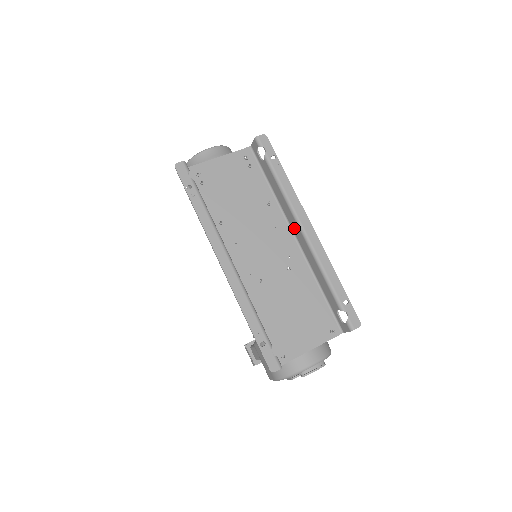
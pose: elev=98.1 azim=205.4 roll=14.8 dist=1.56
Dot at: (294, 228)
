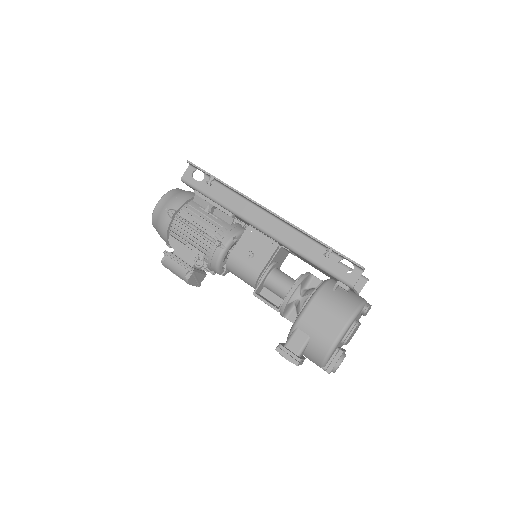
Dot at: occluded
